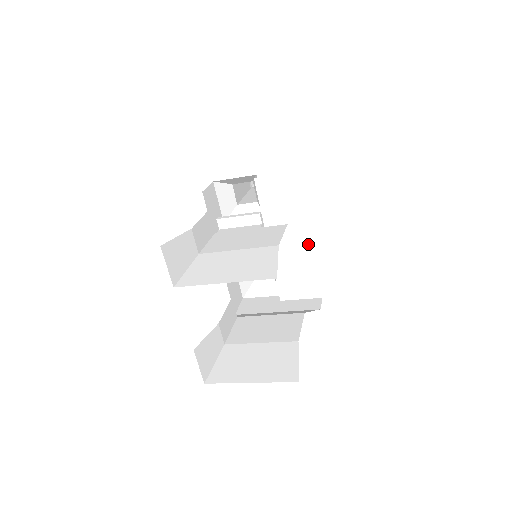
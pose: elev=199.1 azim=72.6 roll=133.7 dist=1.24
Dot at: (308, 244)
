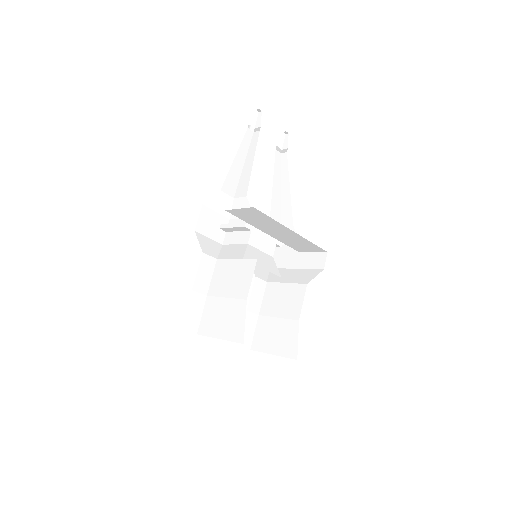
Dot at: (294, 234)
